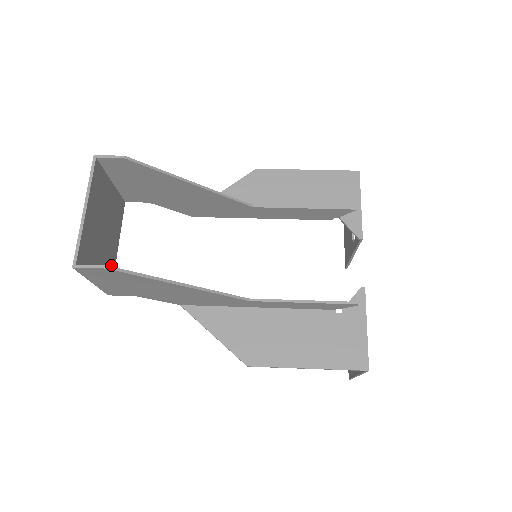
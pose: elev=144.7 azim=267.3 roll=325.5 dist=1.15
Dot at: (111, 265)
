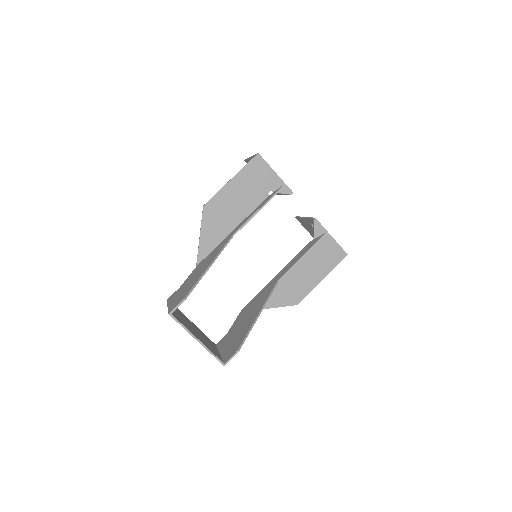
Dot at: (205, 336)
